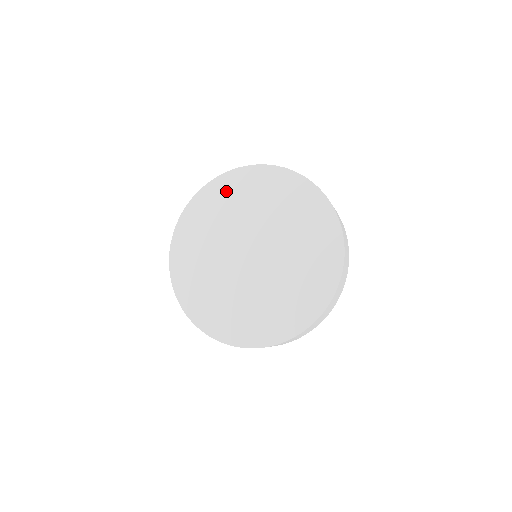
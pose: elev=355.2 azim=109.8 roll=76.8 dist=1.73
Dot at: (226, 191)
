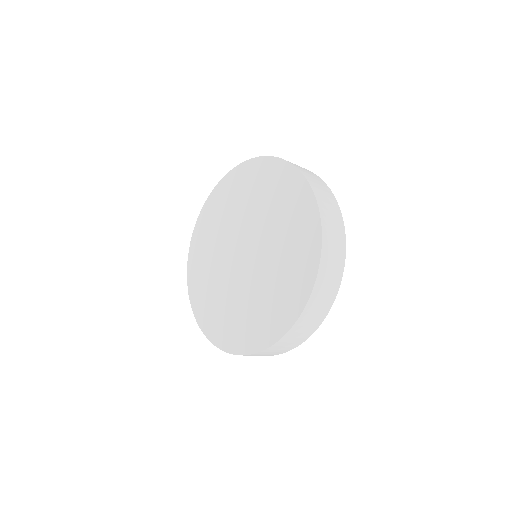
Dot at: (226, 193)
